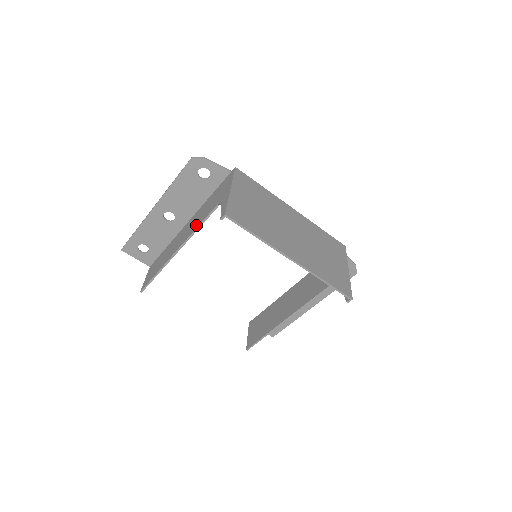
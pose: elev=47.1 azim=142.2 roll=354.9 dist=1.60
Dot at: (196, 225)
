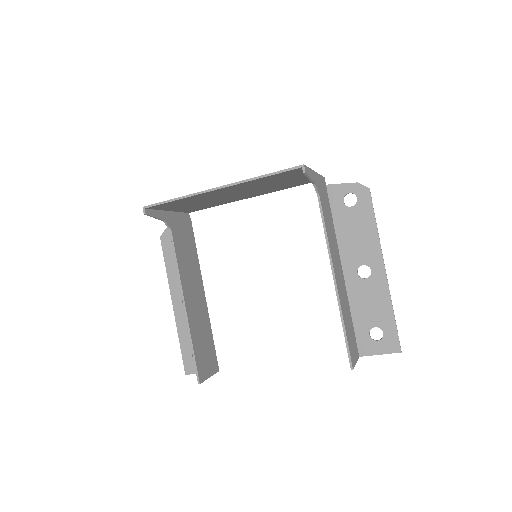
Dot at: (180, 268)
